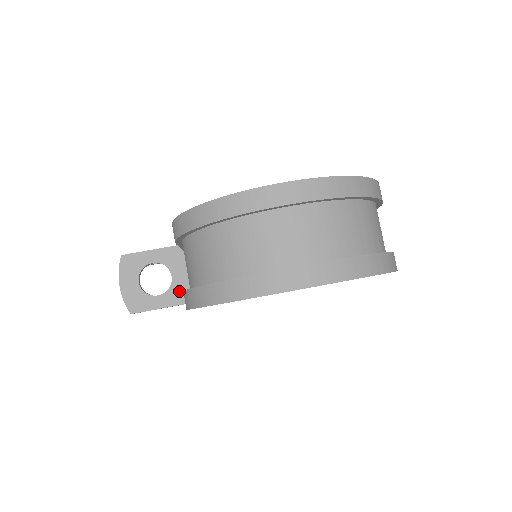
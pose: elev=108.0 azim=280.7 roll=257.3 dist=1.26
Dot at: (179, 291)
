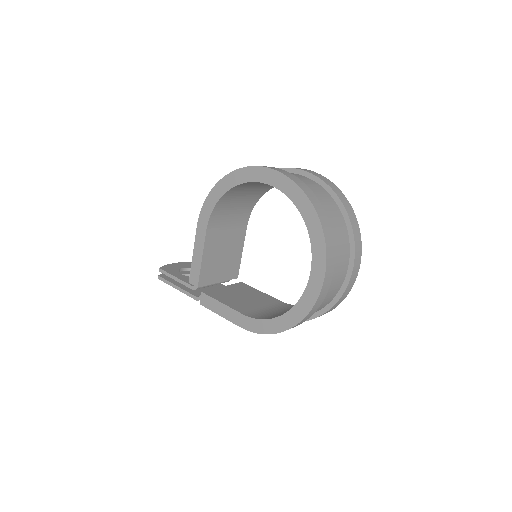
Dot at: occluded
